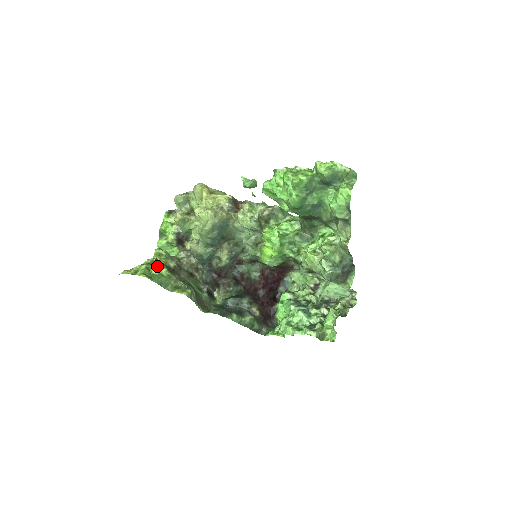
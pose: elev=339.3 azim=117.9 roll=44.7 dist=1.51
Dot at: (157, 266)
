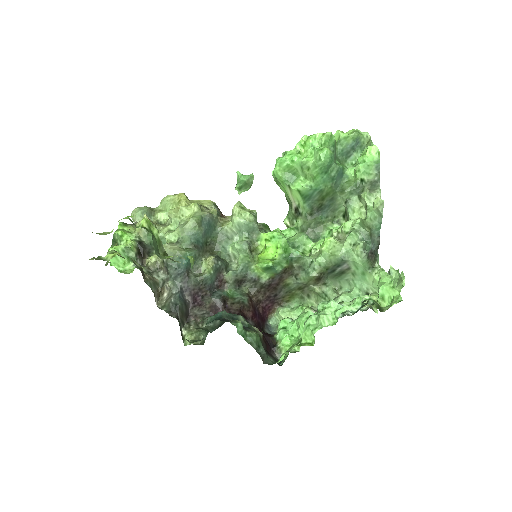
Dot at: occluded
